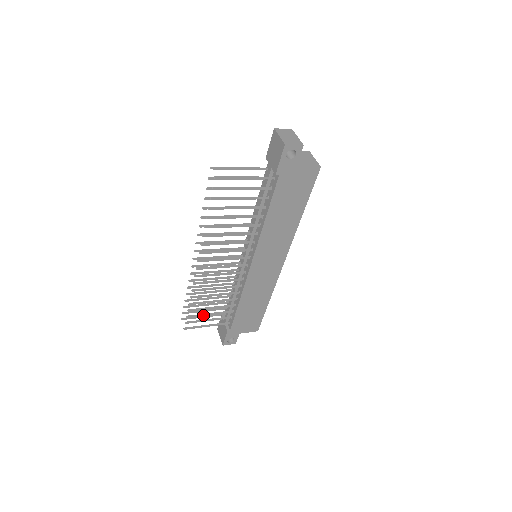
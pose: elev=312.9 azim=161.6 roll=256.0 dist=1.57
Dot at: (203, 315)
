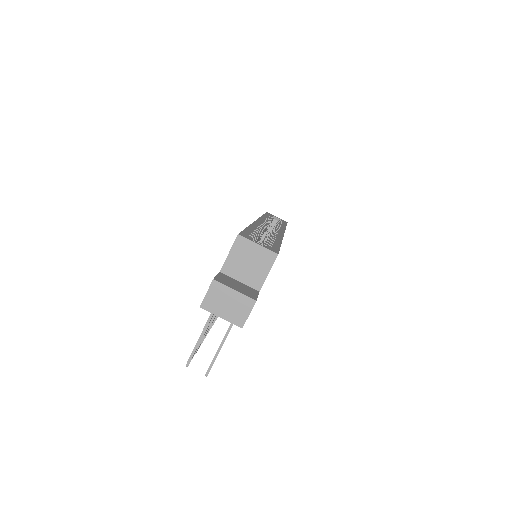
Dot at: occluded
